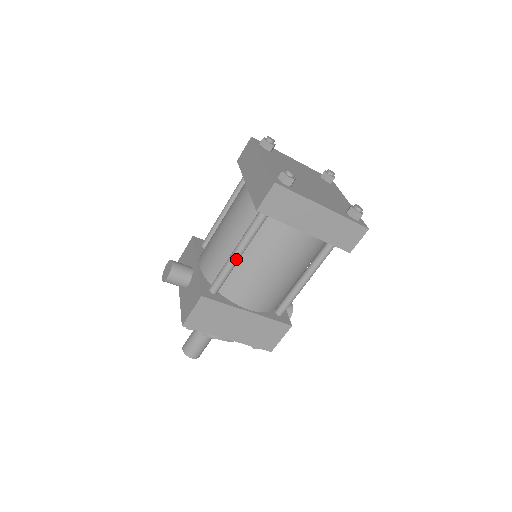
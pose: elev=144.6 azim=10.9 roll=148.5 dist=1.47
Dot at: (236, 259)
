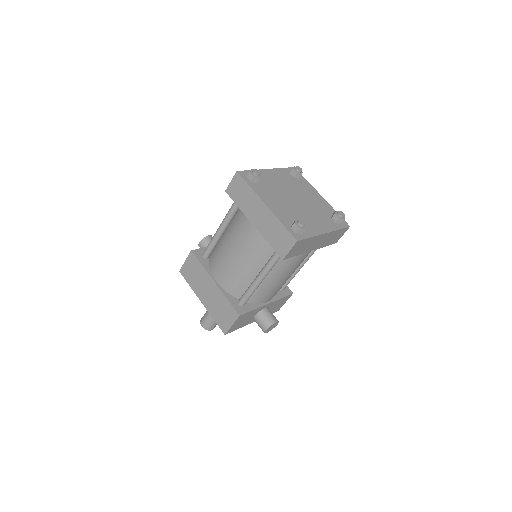
Dot at: (218, 233)
